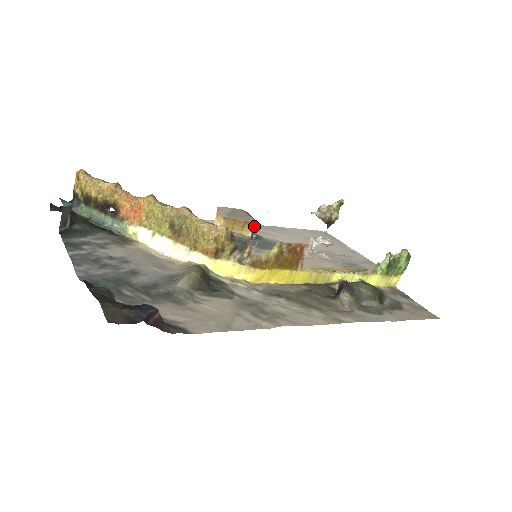
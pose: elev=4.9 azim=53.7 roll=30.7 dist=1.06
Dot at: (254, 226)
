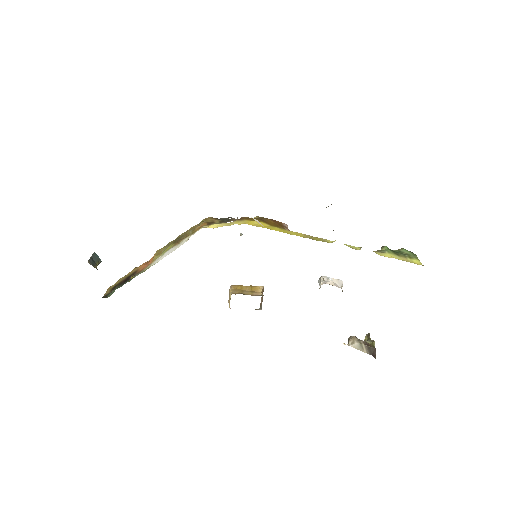
Dot at: occluded
